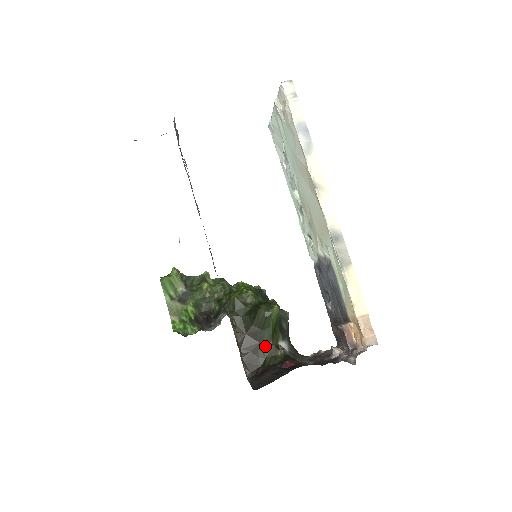
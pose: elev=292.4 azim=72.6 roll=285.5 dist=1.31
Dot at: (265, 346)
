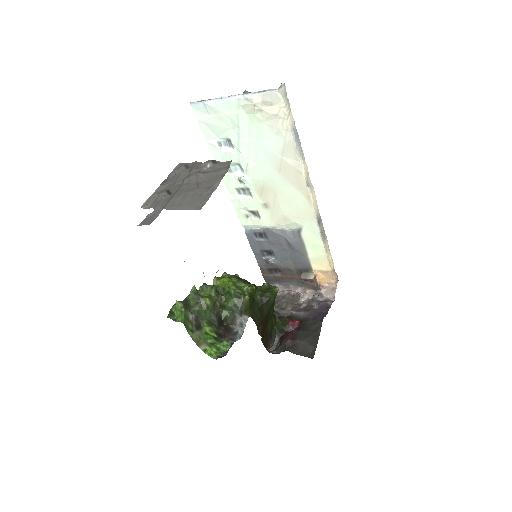
Dot at: (271, 321)
